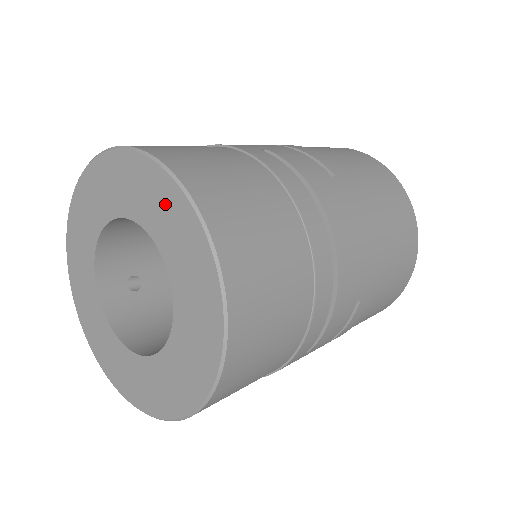
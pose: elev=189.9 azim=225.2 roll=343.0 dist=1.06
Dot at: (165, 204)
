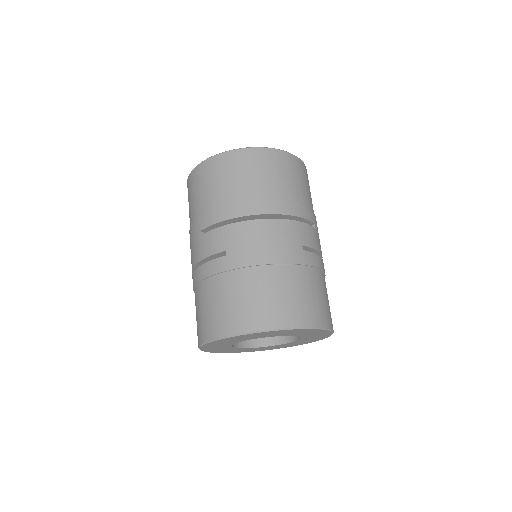
Dot at: (316, 333)
